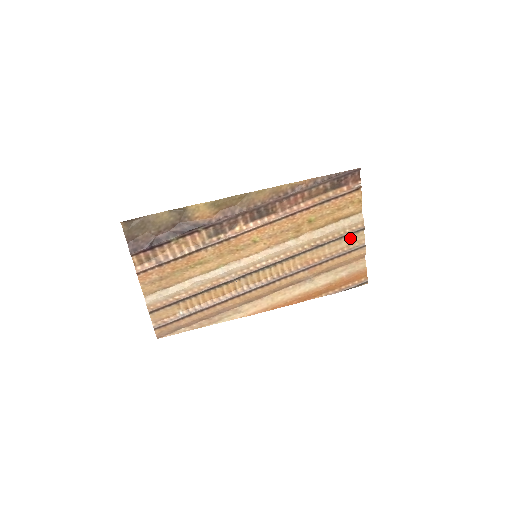
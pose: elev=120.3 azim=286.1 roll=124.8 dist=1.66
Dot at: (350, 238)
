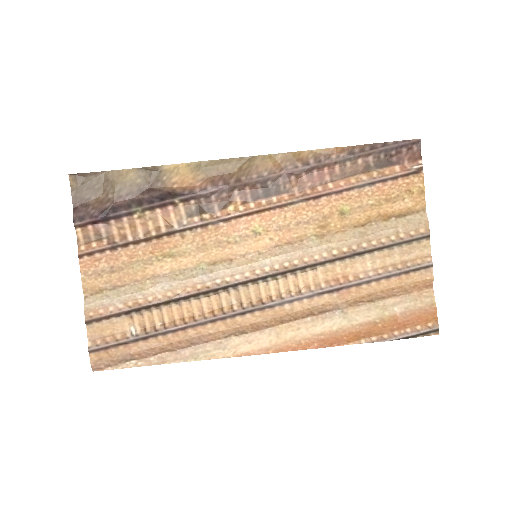
Dot at: (407, 249)
